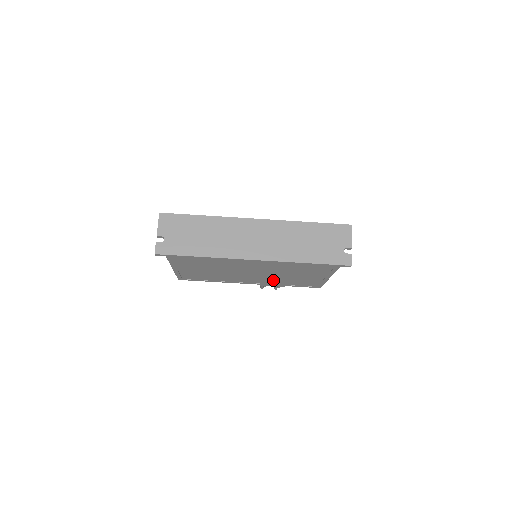
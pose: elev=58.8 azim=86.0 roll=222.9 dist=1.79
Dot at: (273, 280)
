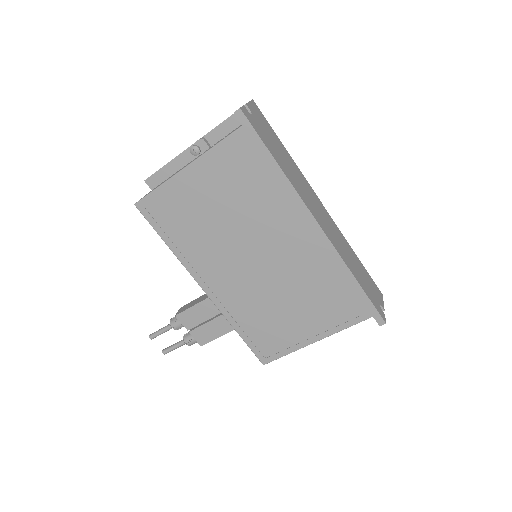
Dot at: (247, 300)
